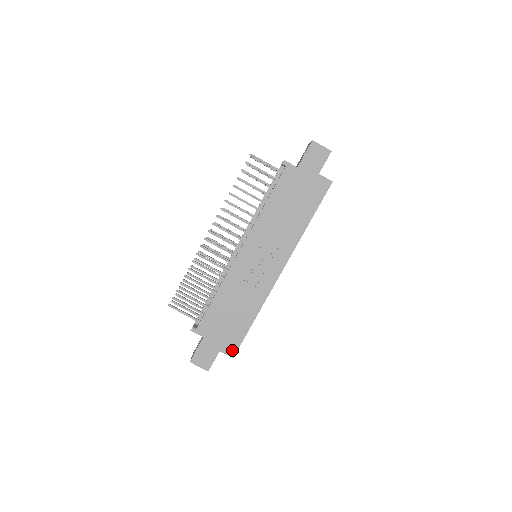
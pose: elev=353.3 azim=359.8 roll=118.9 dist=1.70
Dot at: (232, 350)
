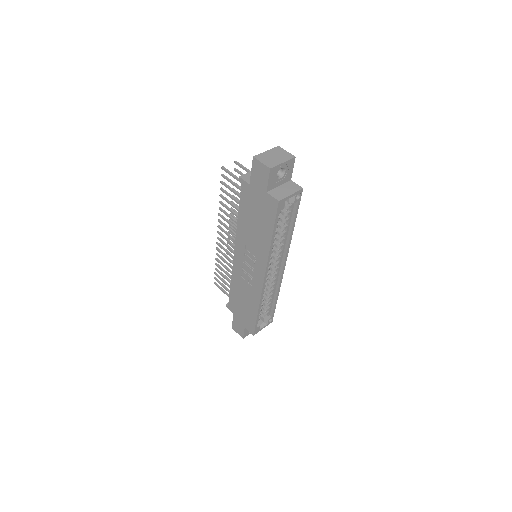
Dot at: (251, 329)
